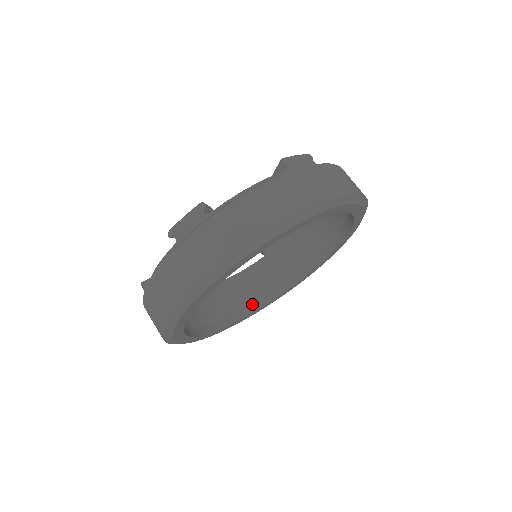
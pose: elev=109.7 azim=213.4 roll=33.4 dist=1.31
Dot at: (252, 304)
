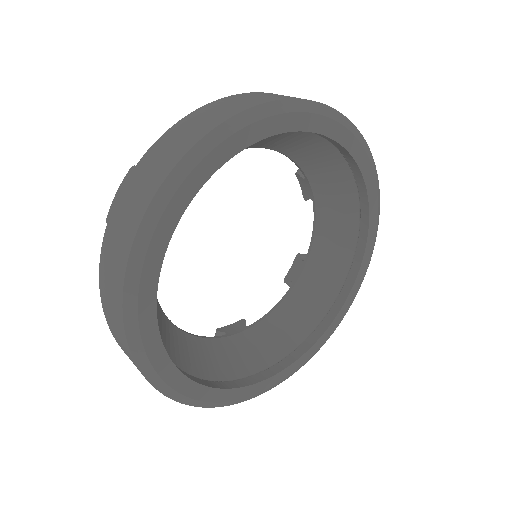
Dot at: (296, 348)
